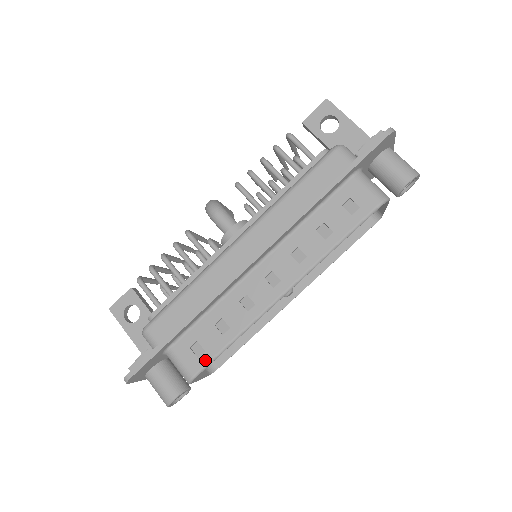
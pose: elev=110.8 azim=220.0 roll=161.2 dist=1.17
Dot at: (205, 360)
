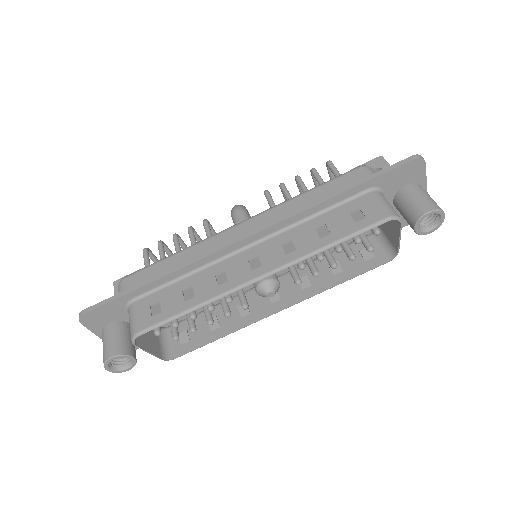
Dot at: (157, 320)
